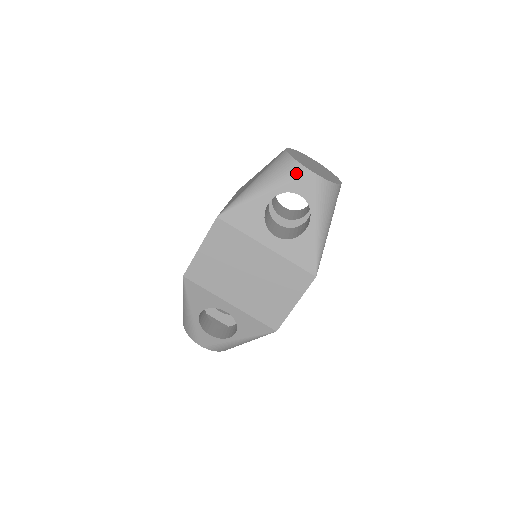
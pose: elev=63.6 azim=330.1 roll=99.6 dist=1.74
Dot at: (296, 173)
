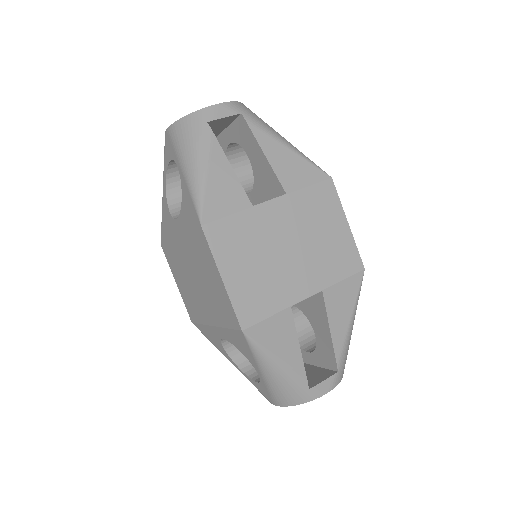
Dot at: (164, 146)
